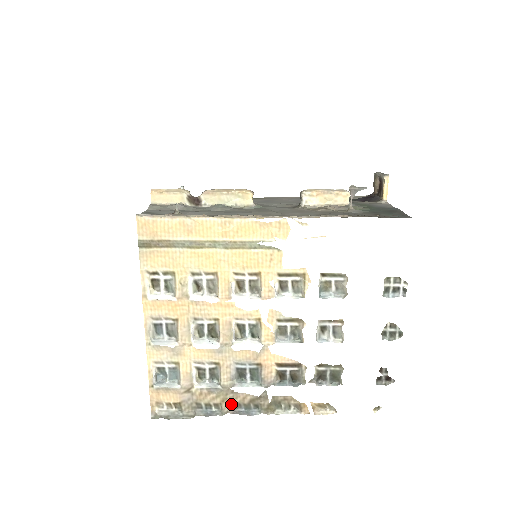
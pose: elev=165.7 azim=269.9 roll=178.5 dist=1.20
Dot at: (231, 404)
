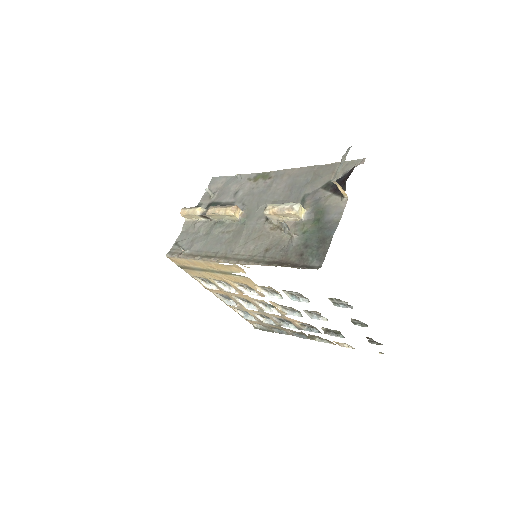
Dot at: (288, 331)
